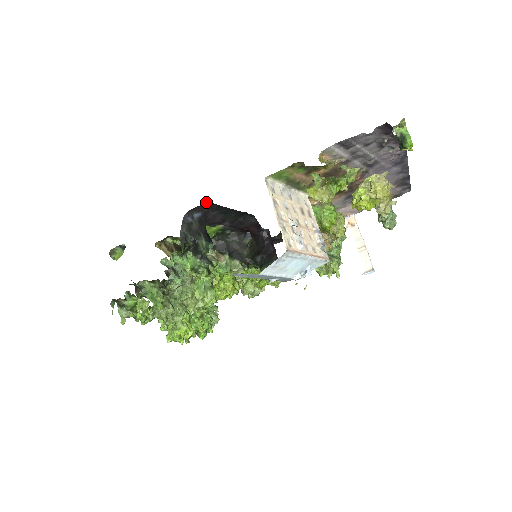
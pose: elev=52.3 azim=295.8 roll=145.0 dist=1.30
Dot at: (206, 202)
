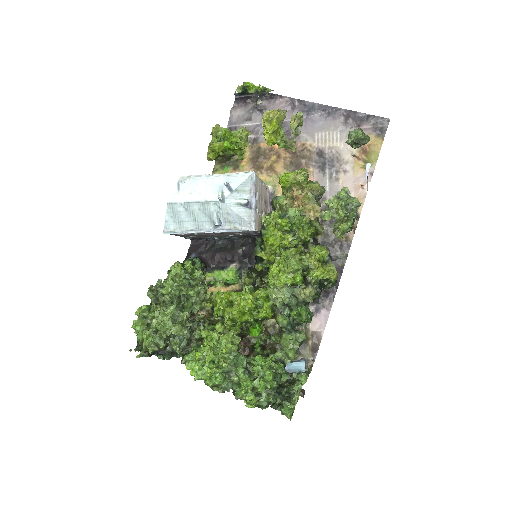
Dot at: (192, 242)
